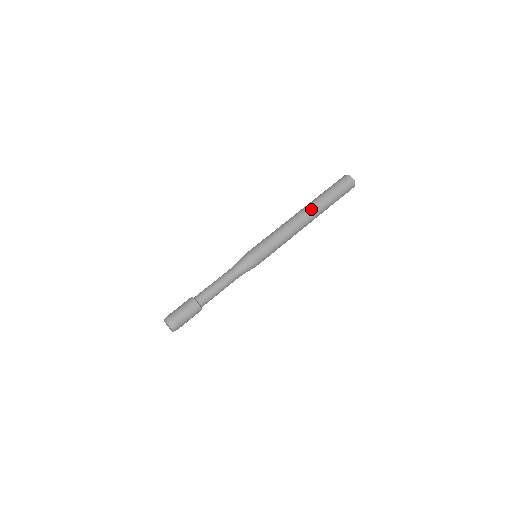
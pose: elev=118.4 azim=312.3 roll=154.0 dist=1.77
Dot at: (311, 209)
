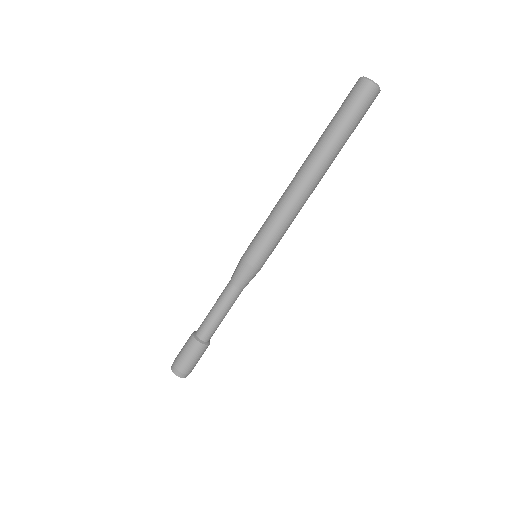
Dot at: (314, 163)
